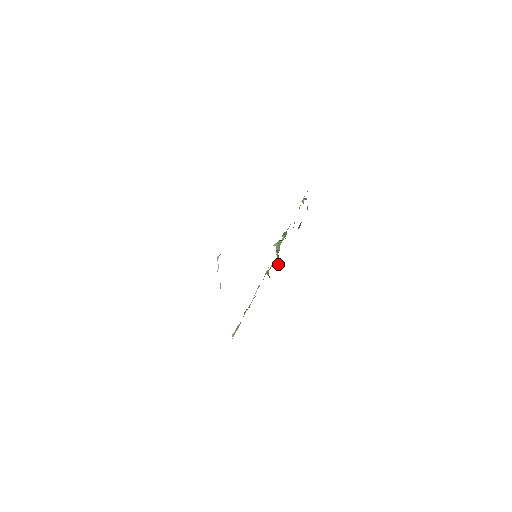
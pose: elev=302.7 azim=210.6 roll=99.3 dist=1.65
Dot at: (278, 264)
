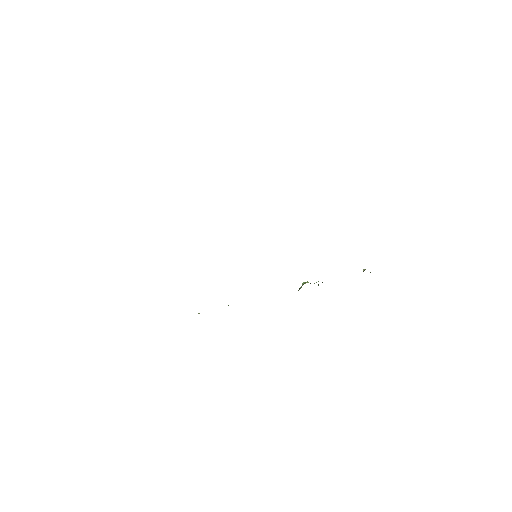
Dot at: occluded
